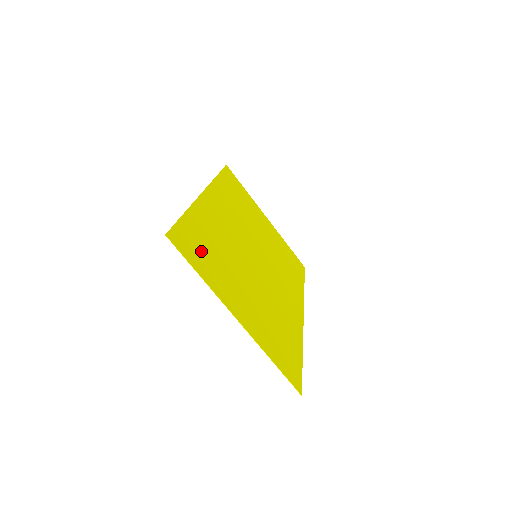
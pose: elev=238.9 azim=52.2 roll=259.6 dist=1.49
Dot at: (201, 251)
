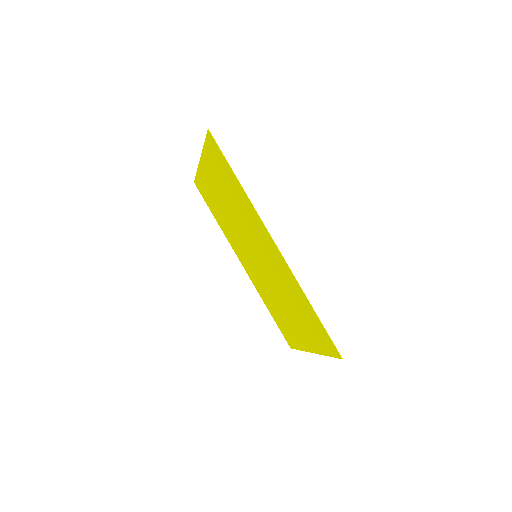
Dot at: (208, 195)
